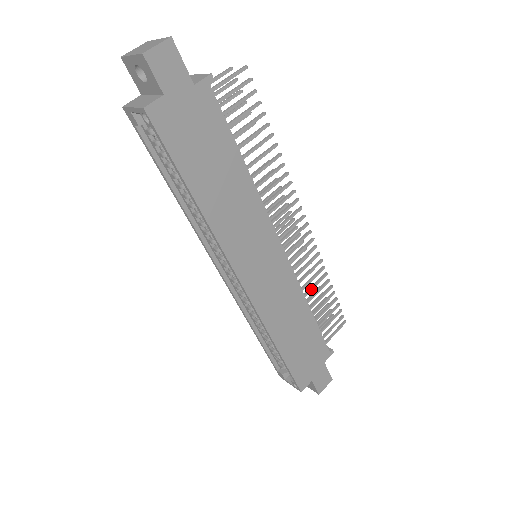
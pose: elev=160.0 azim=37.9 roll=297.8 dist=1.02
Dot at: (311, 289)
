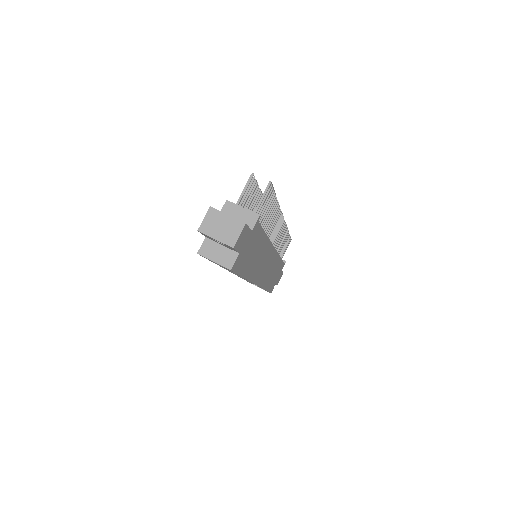
Dot at: occluded
